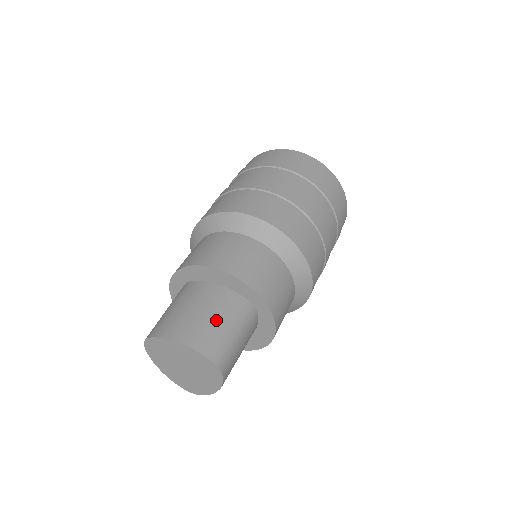
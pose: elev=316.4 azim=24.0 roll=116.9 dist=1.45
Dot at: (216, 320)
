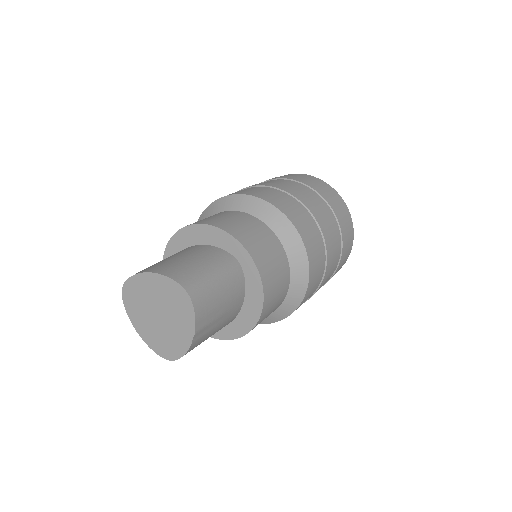
Dot at: (193, 261)
